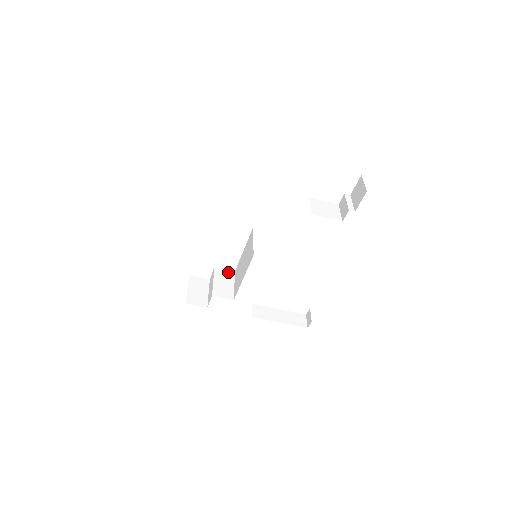
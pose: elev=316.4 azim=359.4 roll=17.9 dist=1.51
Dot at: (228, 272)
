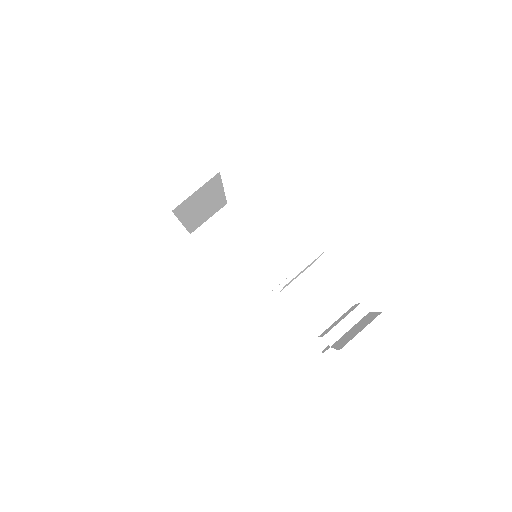
Dot at: (254, 236)
